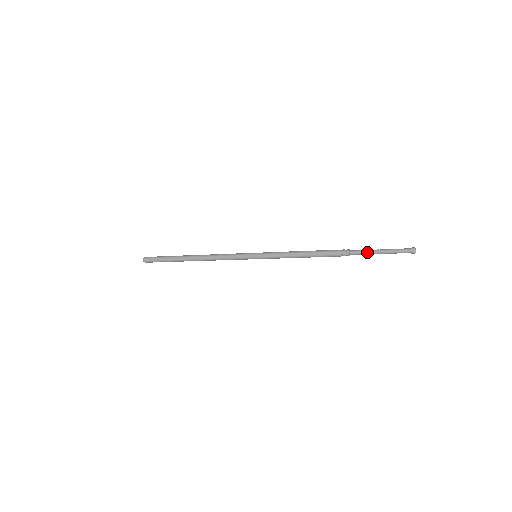
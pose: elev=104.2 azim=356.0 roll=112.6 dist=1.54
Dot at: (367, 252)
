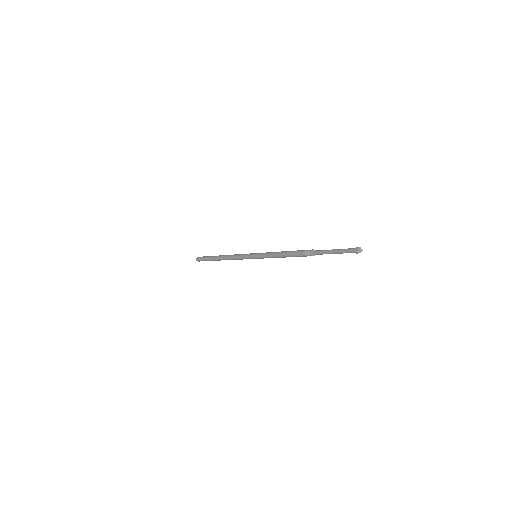
Dot at: occluded
